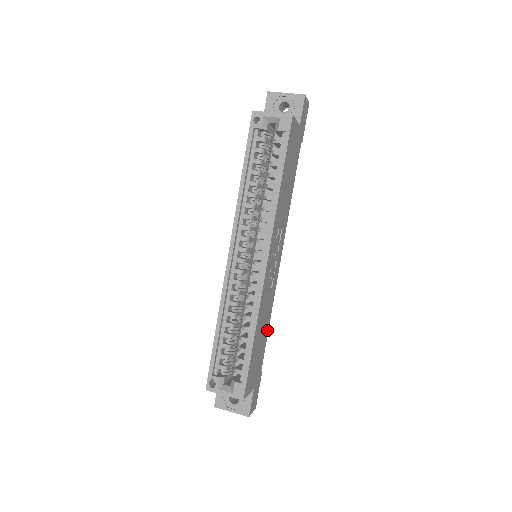
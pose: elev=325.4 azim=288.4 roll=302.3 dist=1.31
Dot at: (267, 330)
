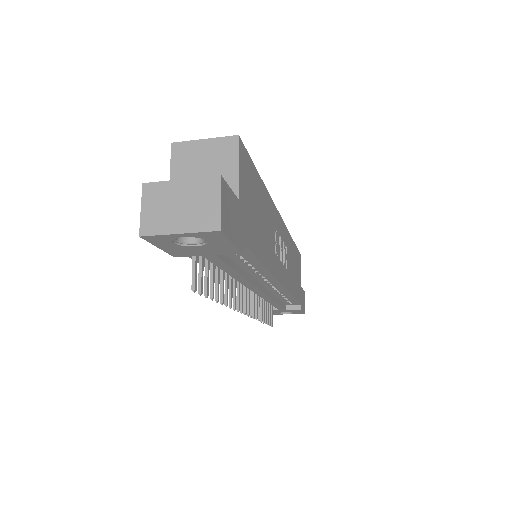
Dot at: (261, 256)
